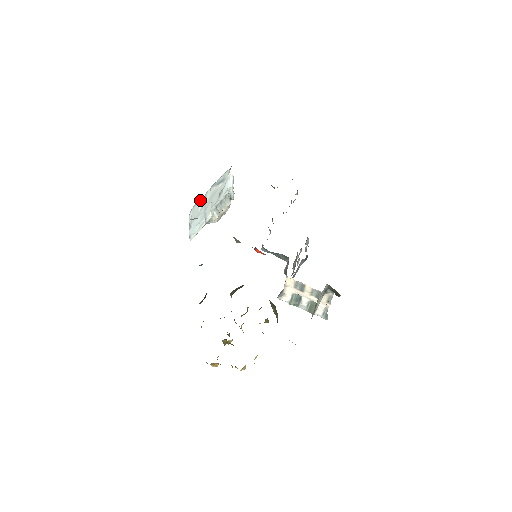
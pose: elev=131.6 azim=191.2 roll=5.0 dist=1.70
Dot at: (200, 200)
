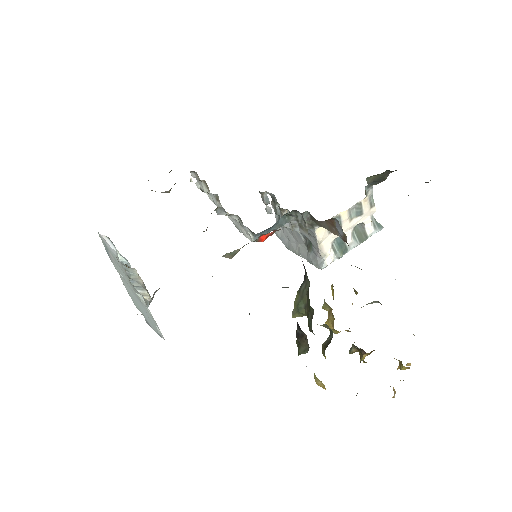
Dot at: occluded
